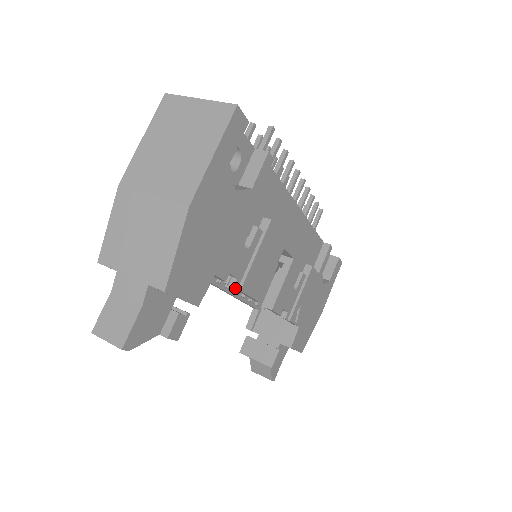
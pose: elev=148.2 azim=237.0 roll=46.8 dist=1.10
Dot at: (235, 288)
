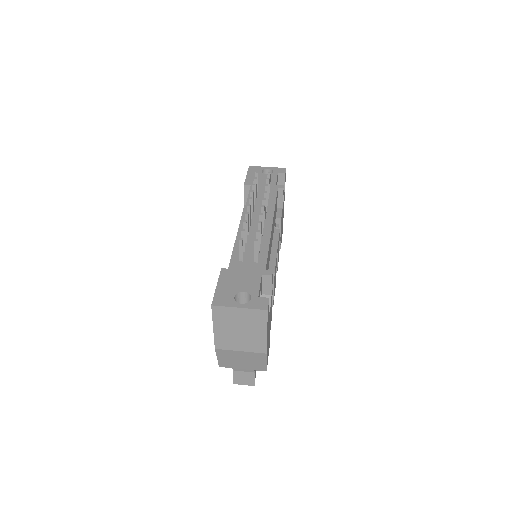
Dot at: occluded
